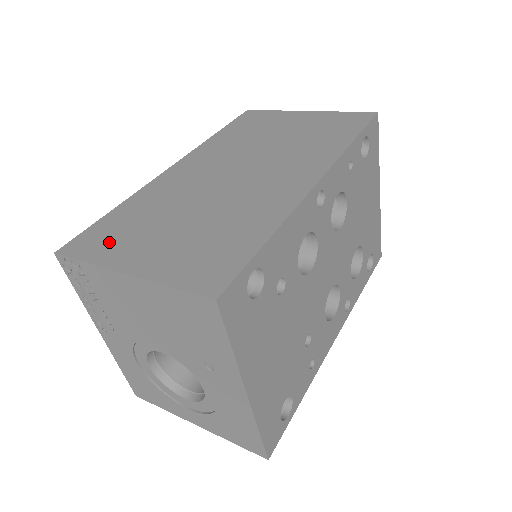
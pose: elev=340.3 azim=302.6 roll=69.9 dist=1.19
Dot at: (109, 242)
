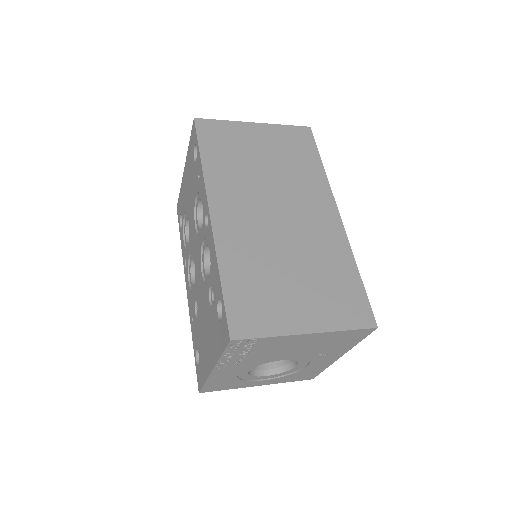
Dot at: (263, 313)
